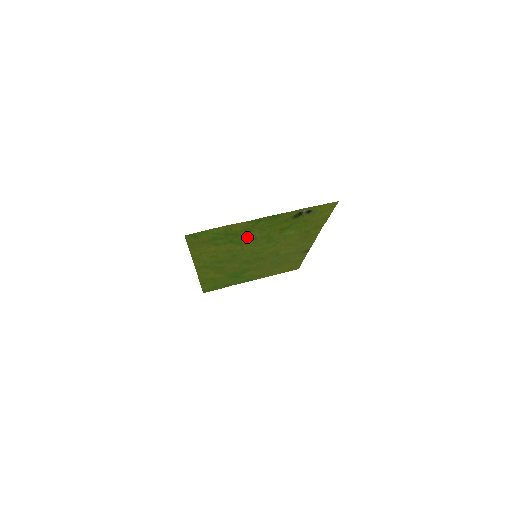
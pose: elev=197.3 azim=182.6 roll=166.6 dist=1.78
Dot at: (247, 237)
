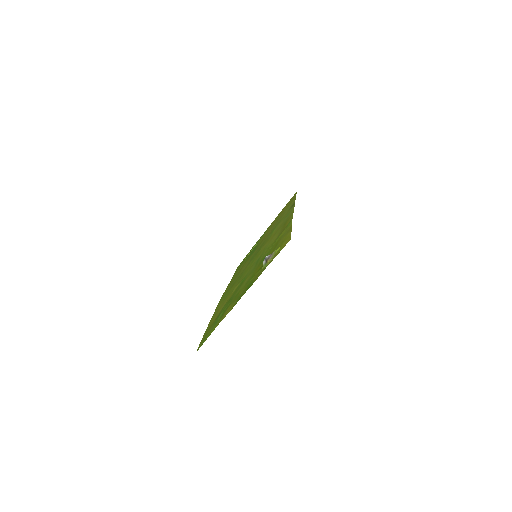
Dot at: (239, 288)
